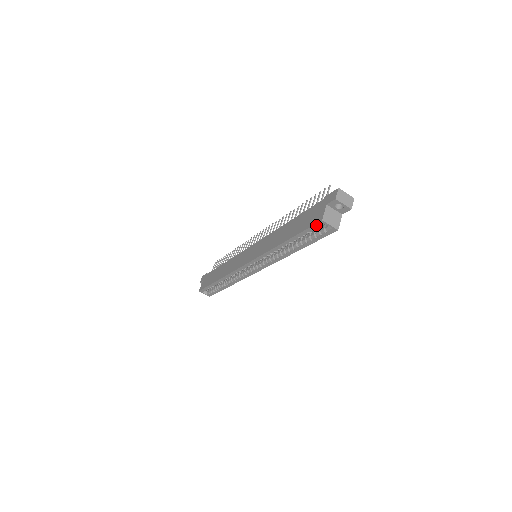
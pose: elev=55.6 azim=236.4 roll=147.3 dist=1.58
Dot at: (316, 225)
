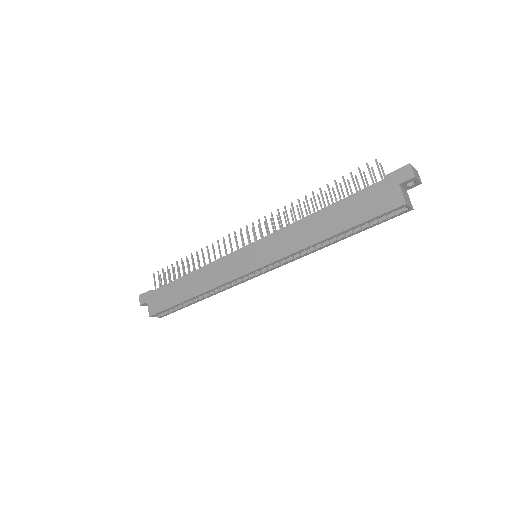
Dot at: (393, 210)
